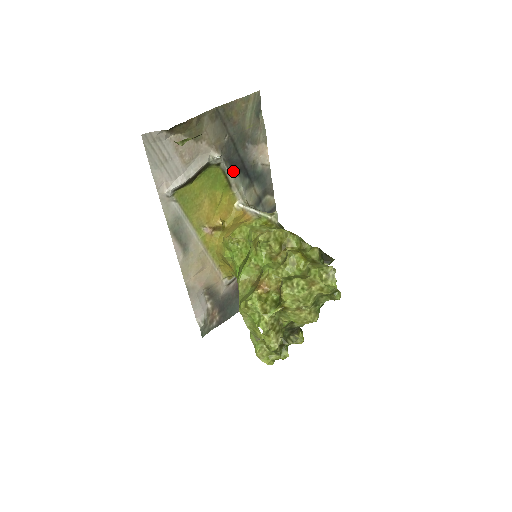
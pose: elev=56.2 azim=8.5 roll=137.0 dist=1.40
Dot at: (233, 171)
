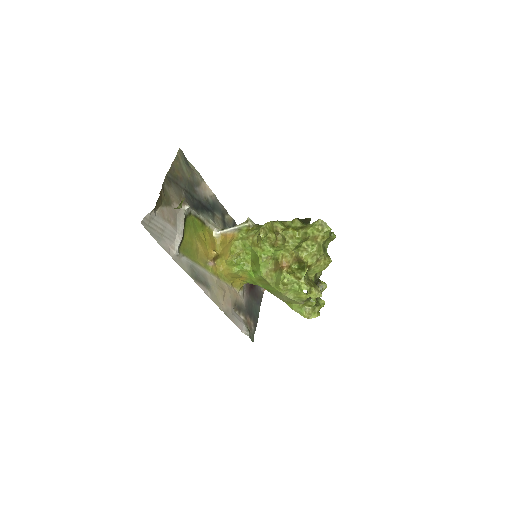
Dot at: (199, 212)
